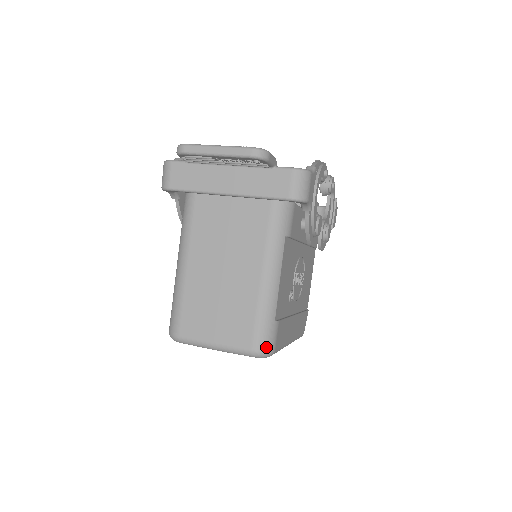
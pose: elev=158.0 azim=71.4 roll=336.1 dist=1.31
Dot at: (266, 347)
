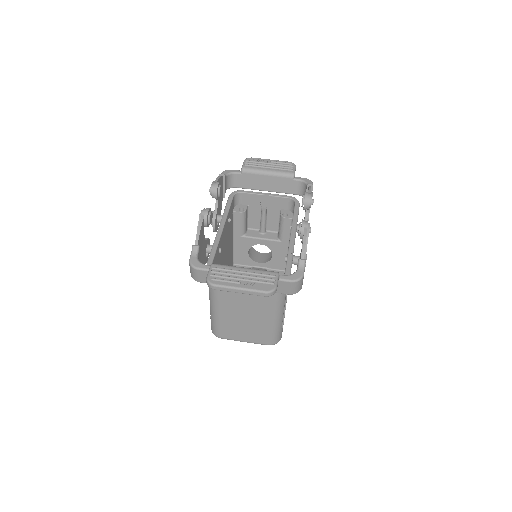
Dot at: (277, 341)
